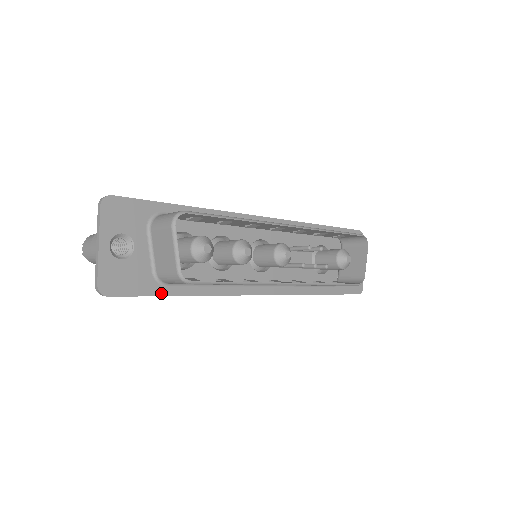
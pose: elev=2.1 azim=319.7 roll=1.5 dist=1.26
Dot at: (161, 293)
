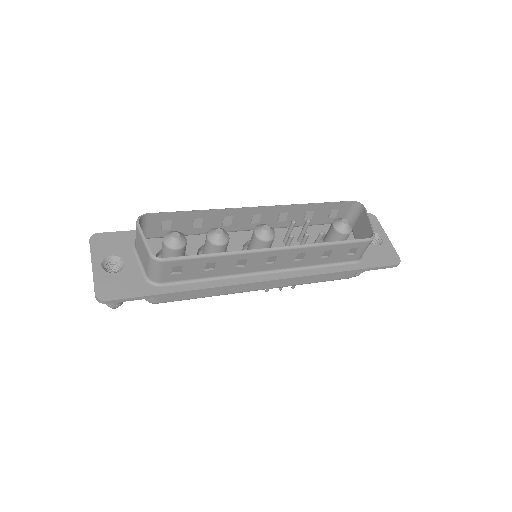
Dot at: (157, 292)
